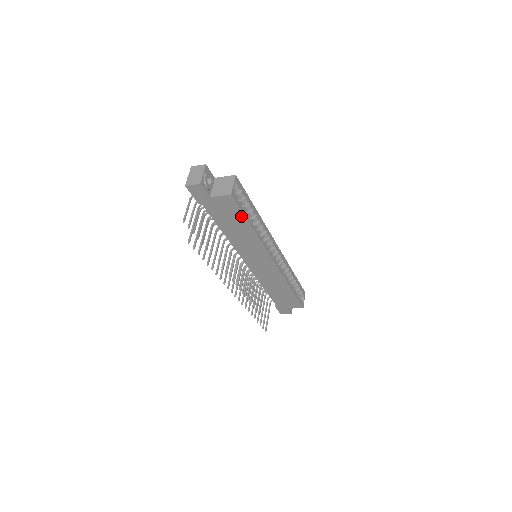
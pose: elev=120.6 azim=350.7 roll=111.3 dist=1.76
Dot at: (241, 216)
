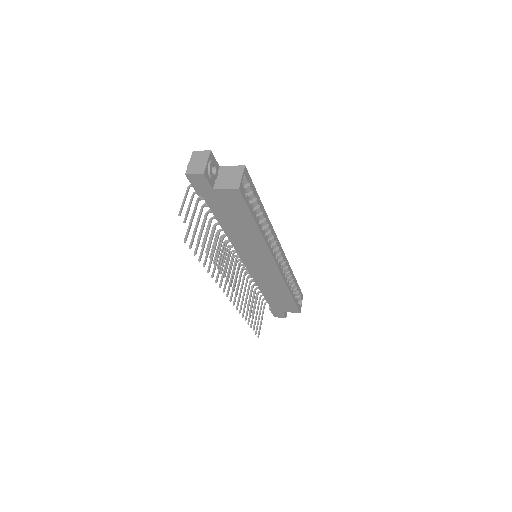
Dot at: (247, 213)
